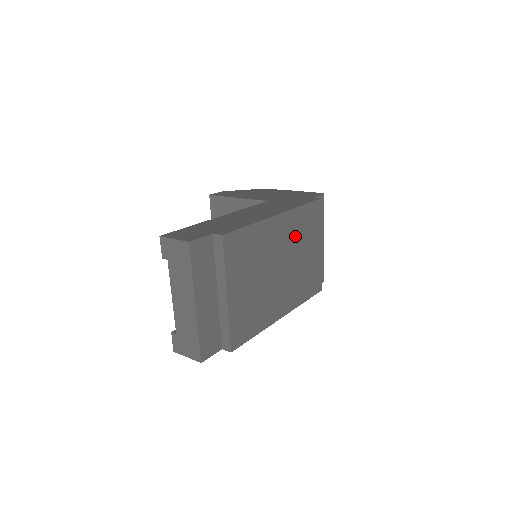
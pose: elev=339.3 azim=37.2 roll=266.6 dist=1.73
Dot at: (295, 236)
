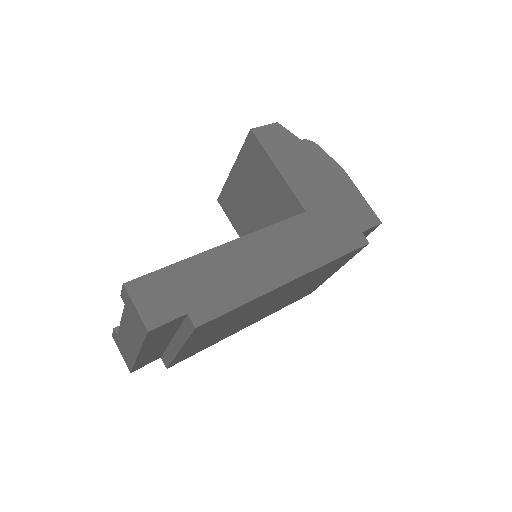
Dot at: (304, 282)
